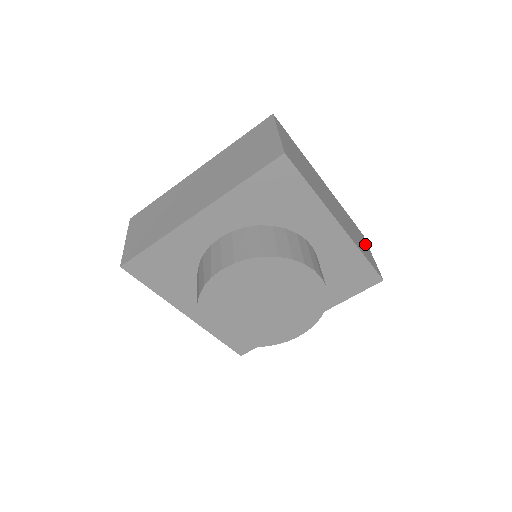
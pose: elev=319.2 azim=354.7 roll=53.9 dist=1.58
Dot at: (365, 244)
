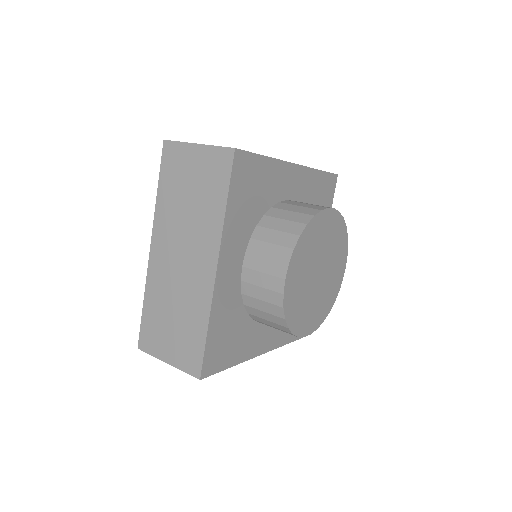
Dot at: occluded
